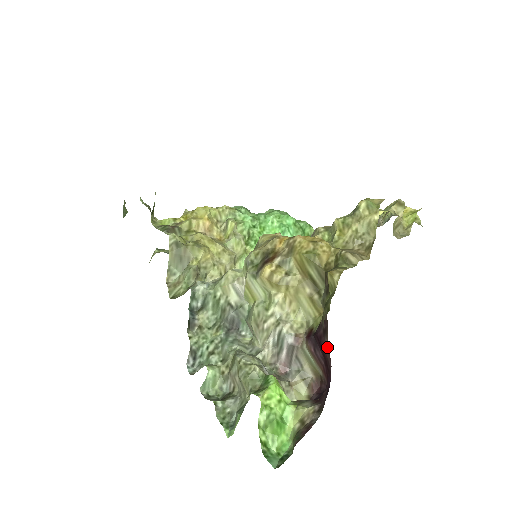
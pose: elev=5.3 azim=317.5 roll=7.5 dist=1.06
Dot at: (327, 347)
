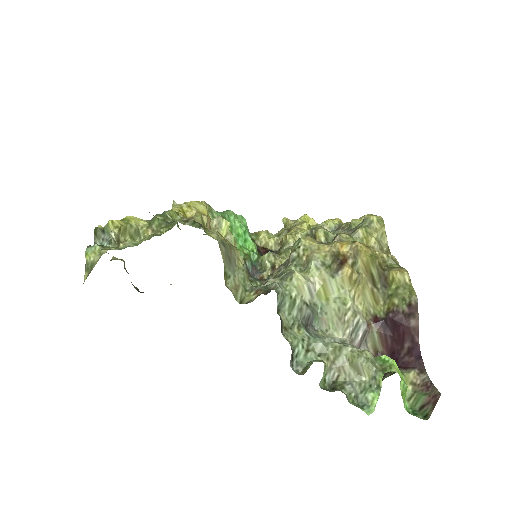
Dot at: (416, 326)
